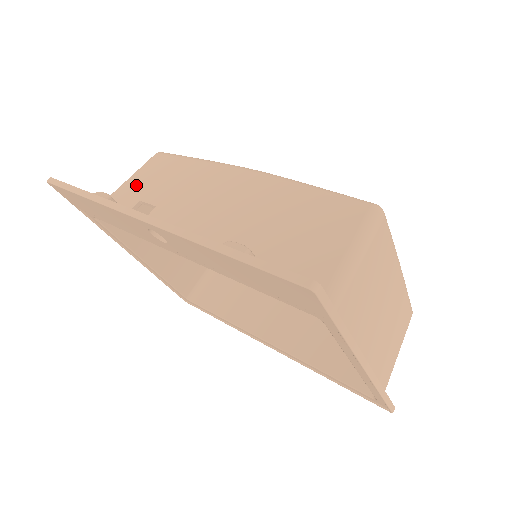
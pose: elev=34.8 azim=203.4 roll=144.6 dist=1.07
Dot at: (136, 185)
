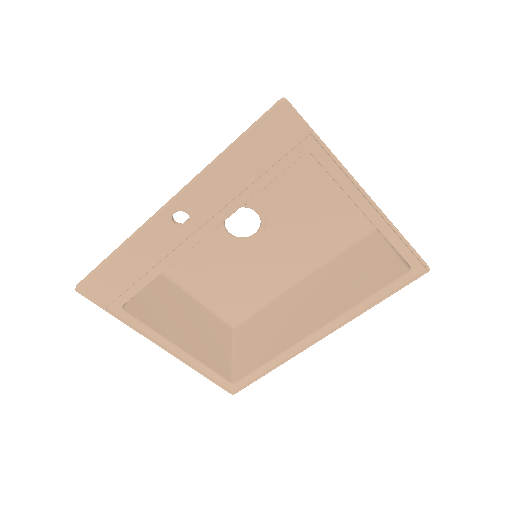
Dot at: occluded
